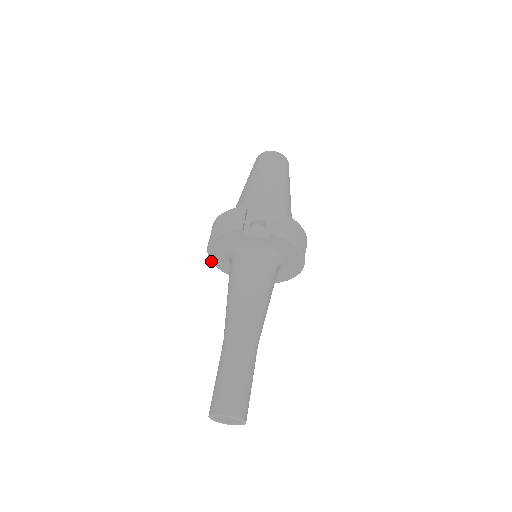
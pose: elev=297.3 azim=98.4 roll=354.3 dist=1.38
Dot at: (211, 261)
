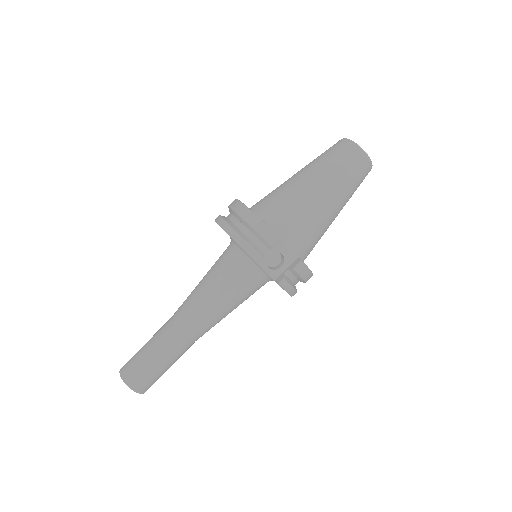
Dot at: occluded
